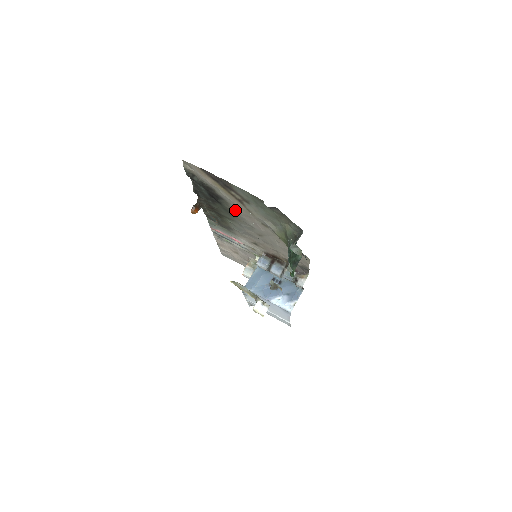
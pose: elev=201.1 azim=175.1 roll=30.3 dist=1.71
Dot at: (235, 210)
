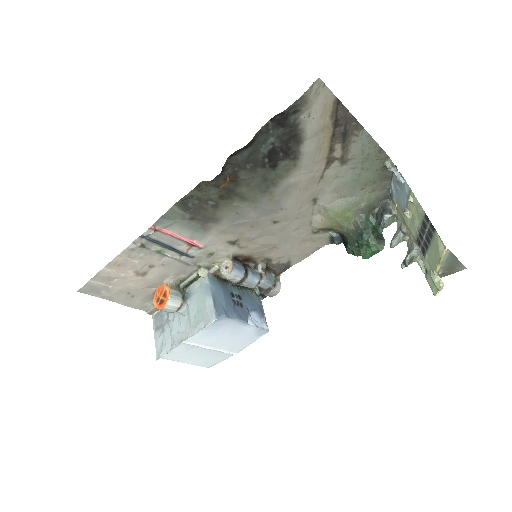
Dot at: (292, 179)
